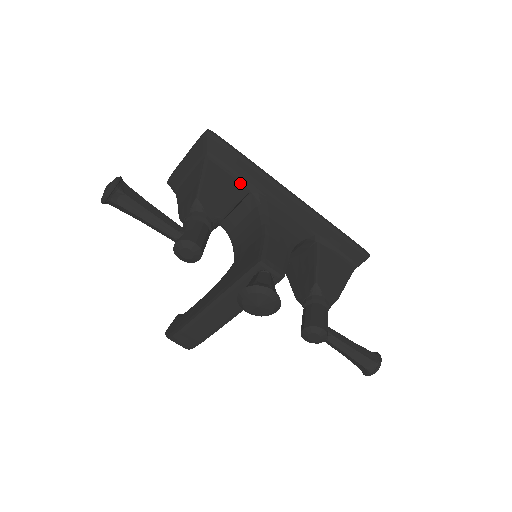
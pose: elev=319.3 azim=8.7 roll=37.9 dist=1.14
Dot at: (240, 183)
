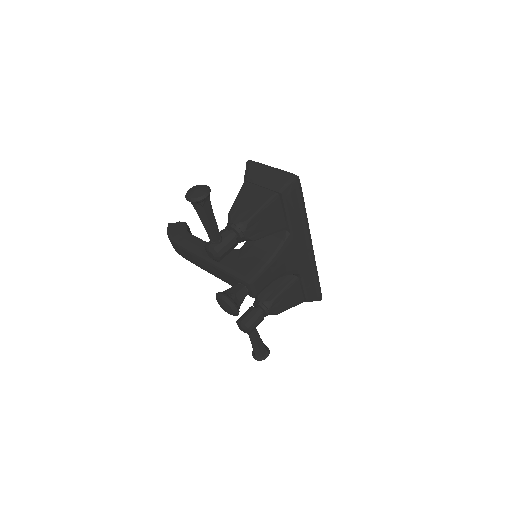
Dot at: (285, 221)
